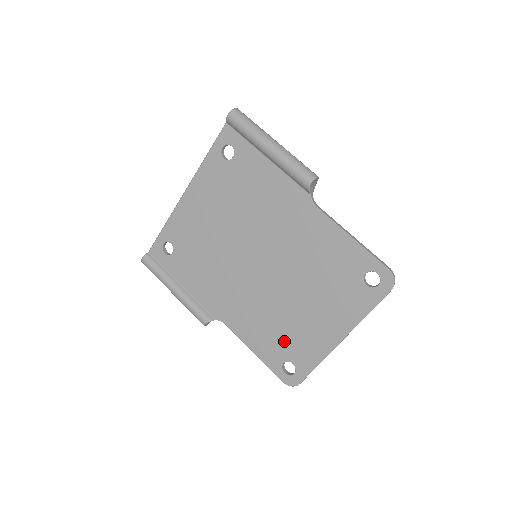
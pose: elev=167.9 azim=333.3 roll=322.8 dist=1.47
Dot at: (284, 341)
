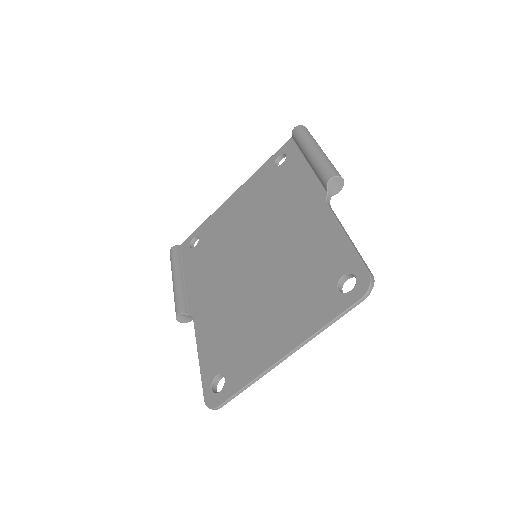
Dot at: (231, 348)
